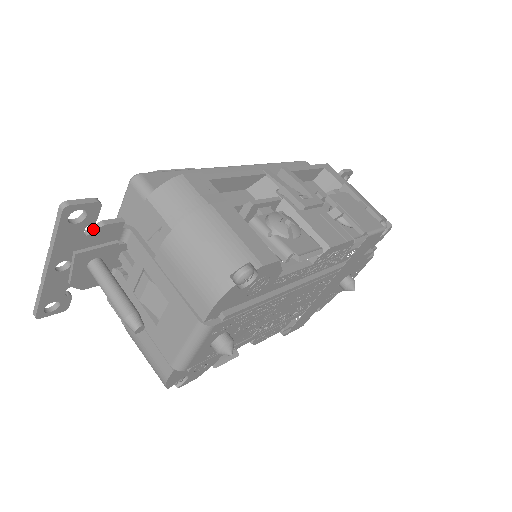
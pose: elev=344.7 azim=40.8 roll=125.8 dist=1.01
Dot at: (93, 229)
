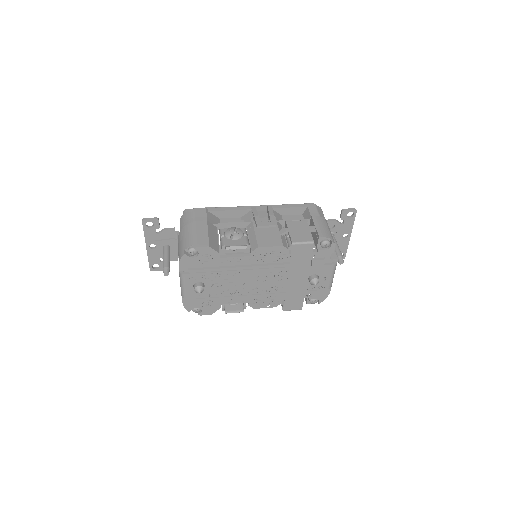
Dot at: (161, 231)
